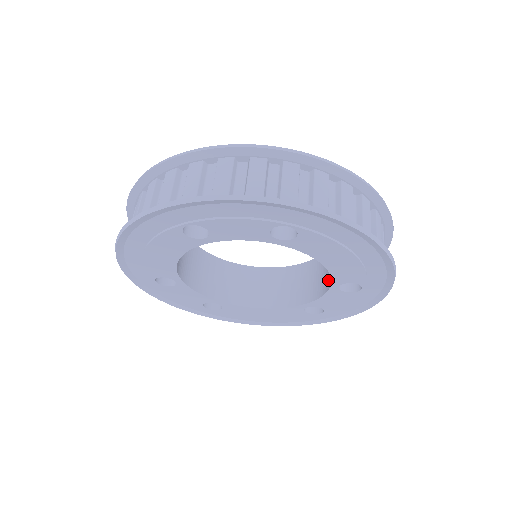
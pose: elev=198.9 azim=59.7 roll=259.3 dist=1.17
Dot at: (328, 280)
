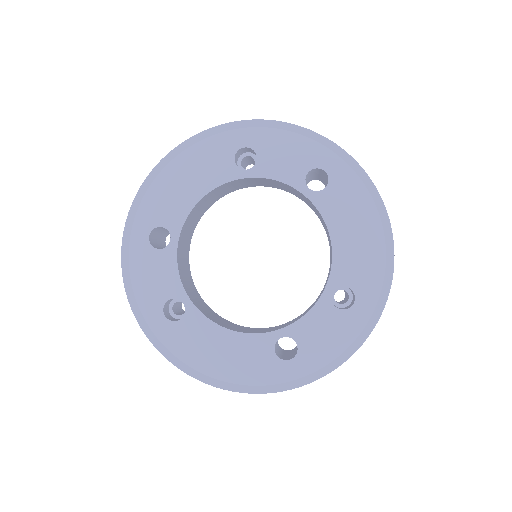
Dot at: (318, 298)
